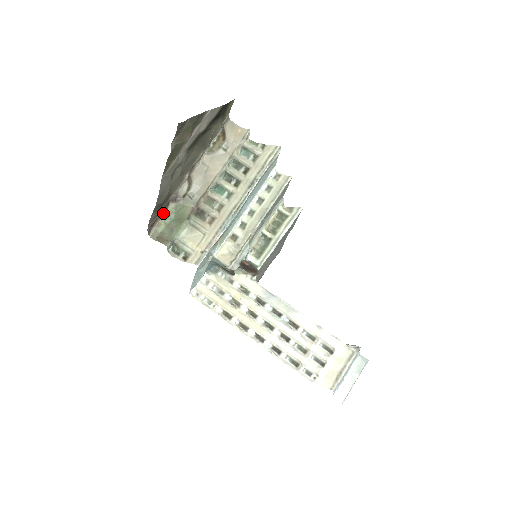
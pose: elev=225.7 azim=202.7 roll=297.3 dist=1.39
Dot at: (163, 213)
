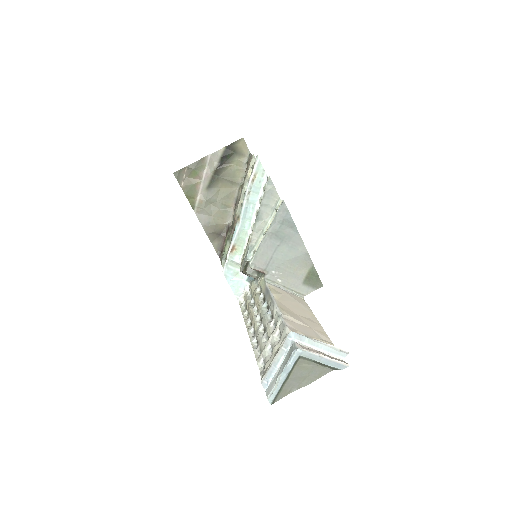
Dot at: (225, 241)
